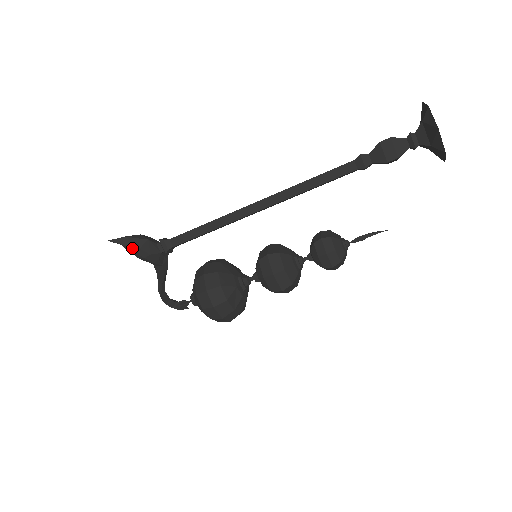
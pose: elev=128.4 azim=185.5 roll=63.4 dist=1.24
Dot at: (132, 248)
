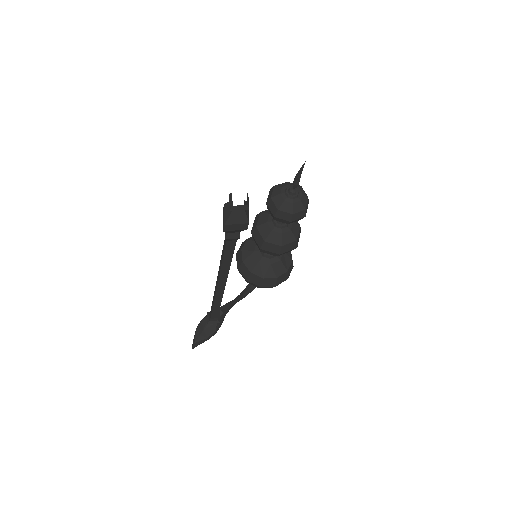
Dot at: occluded
